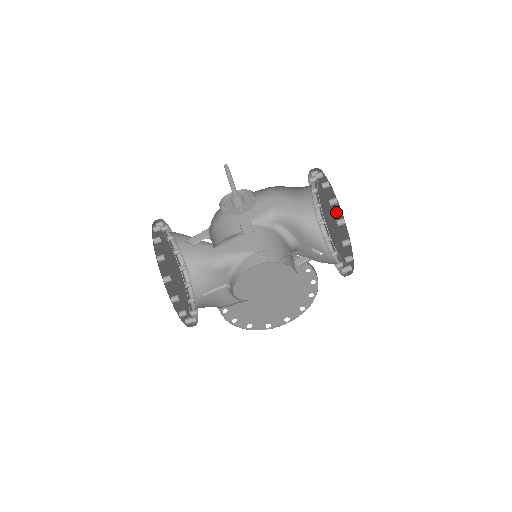
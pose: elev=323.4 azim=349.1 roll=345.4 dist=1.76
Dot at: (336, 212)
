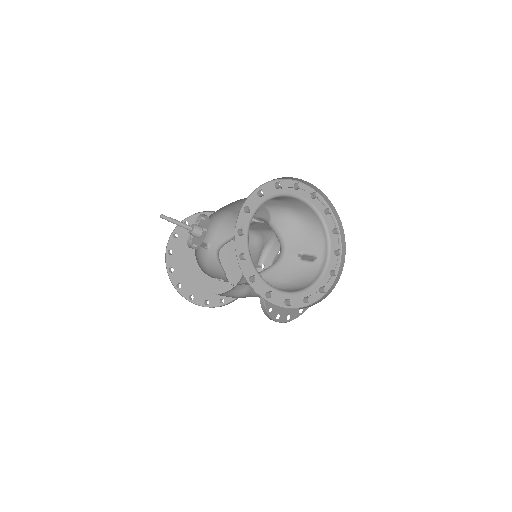
Dot at: occluded
